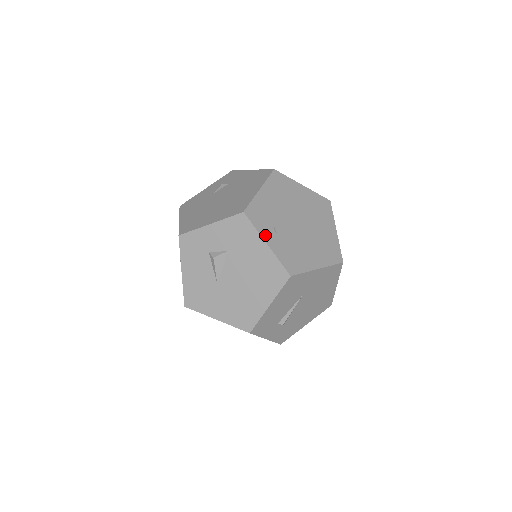
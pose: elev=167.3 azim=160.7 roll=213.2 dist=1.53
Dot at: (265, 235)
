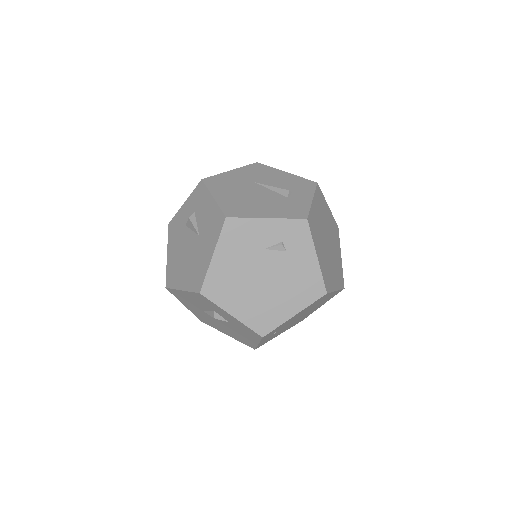
Dot at: (263, 340)
